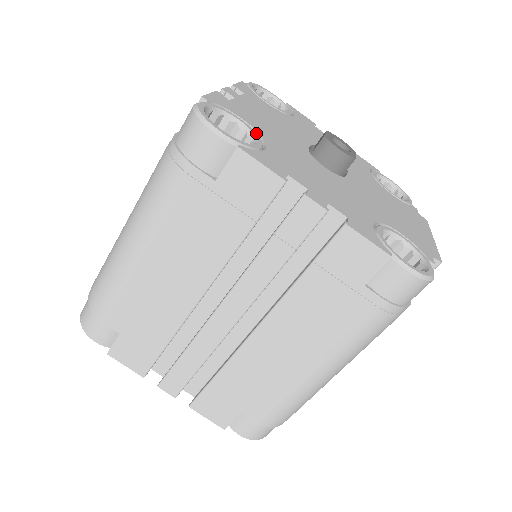
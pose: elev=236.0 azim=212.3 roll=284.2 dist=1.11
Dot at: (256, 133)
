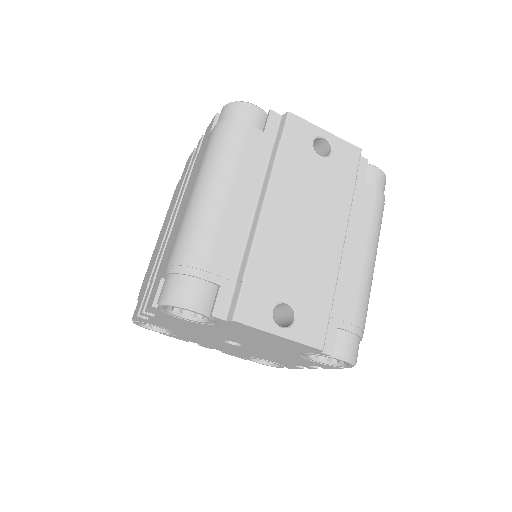
Dot at: occluded
